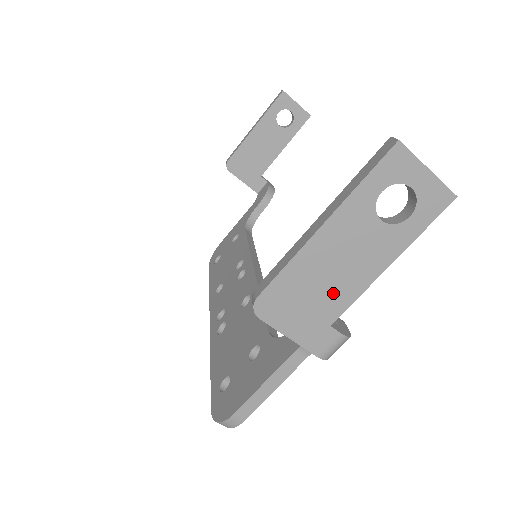
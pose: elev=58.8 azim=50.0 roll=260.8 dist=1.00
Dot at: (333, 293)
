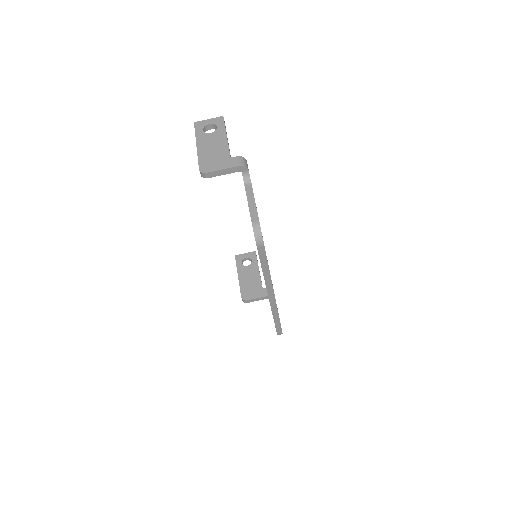
Dot at: (220, 152)
